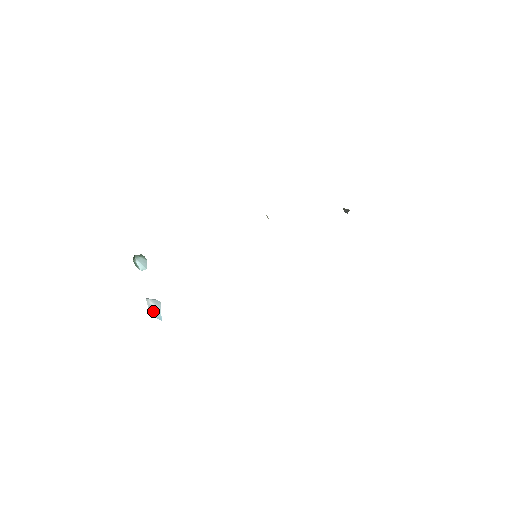
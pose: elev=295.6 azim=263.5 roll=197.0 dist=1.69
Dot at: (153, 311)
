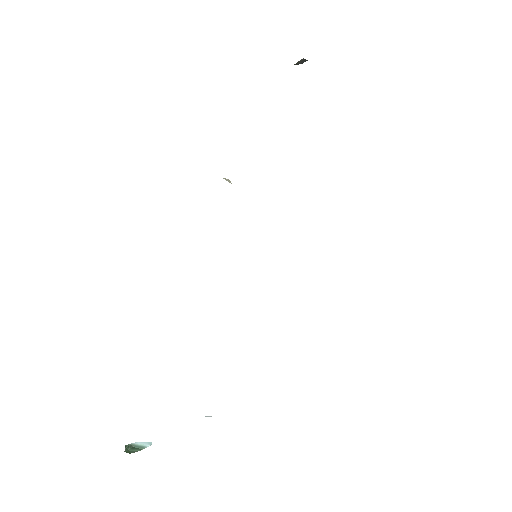
Dot at: occluded
